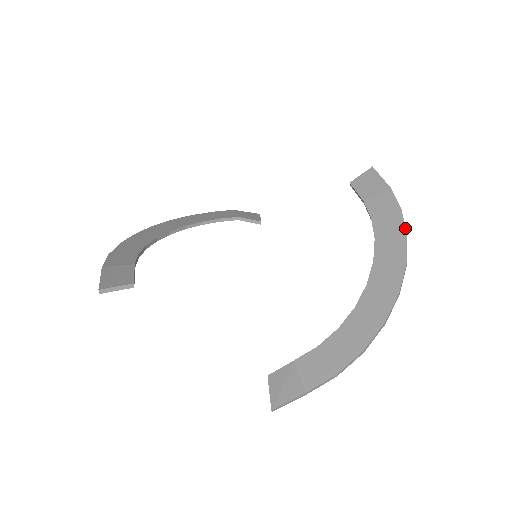
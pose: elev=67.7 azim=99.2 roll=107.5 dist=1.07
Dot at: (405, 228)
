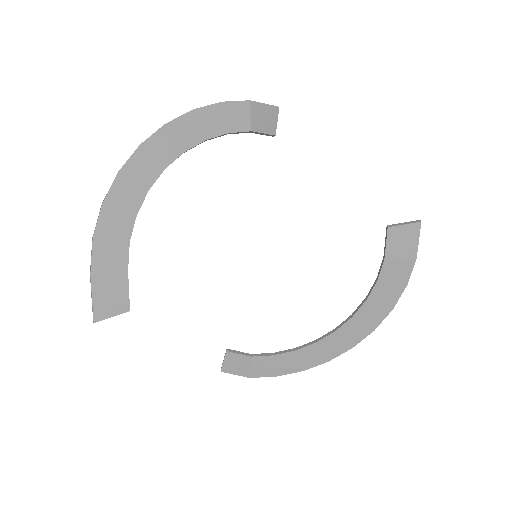
Dot at: occluded
